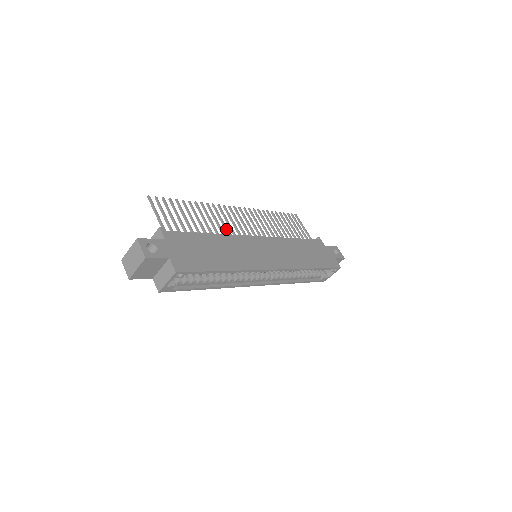
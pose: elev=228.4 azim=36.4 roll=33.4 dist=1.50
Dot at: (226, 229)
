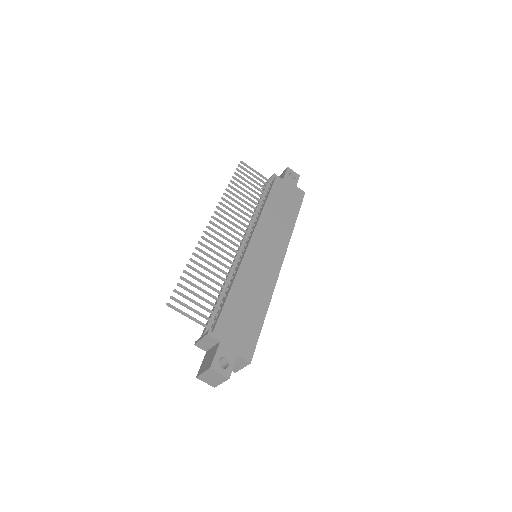
Dot at: (228, 261)
